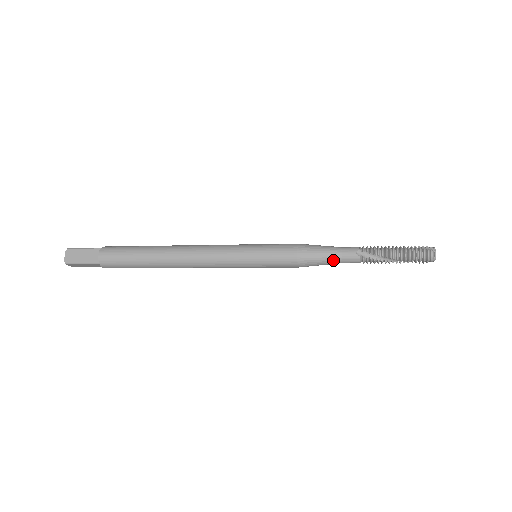
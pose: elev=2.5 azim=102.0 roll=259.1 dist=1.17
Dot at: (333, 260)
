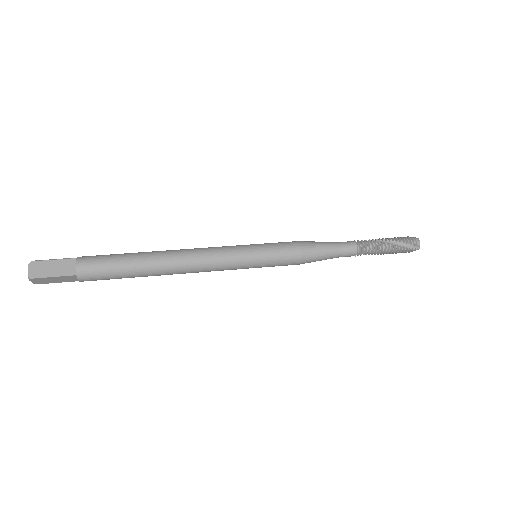
Dot at: (331, 258)
